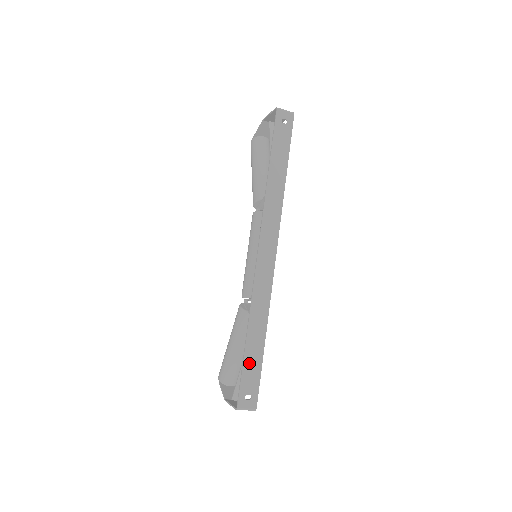
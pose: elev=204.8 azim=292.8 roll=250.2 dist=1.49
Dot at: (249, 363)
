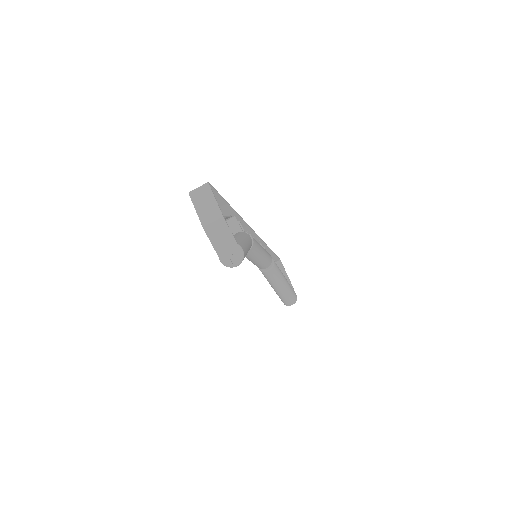
Dot at: occluded
